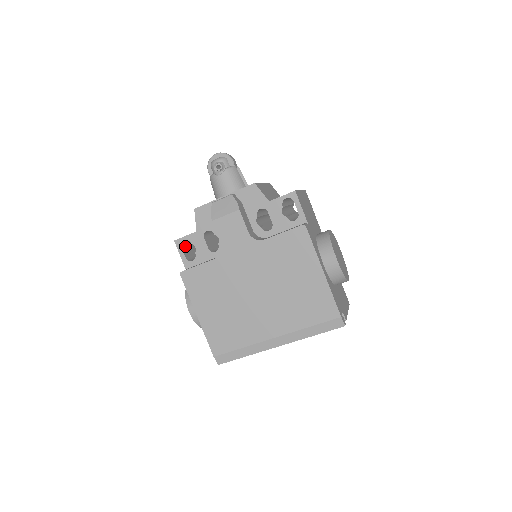
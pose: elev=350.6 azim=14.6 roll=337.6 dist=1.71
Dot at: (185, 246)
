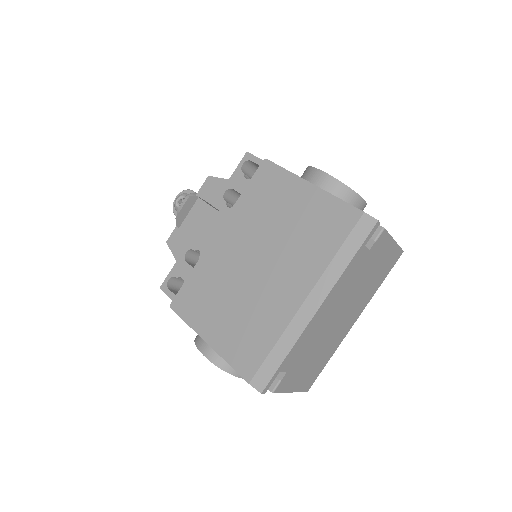
Dot at: (176, 291)
